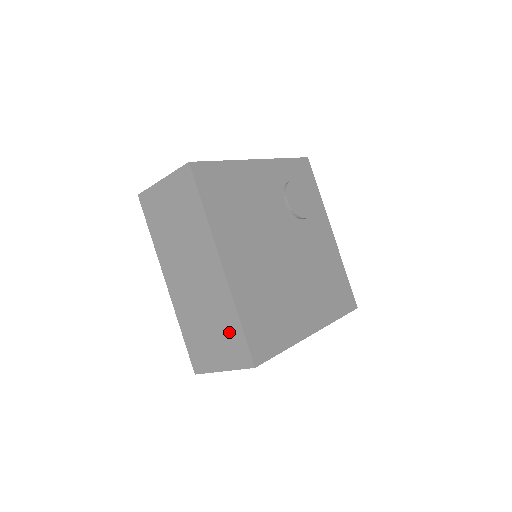
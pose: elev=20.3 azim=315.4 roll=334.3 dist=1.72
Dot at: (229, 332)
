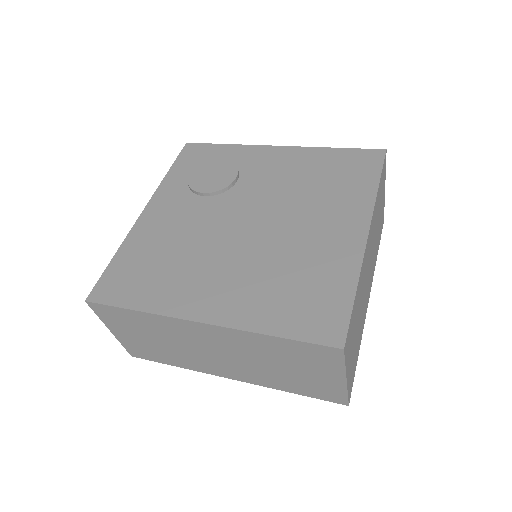
Dot at: (290, 353)
